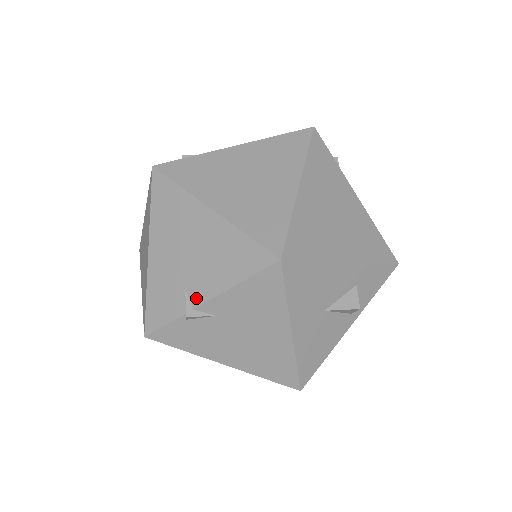
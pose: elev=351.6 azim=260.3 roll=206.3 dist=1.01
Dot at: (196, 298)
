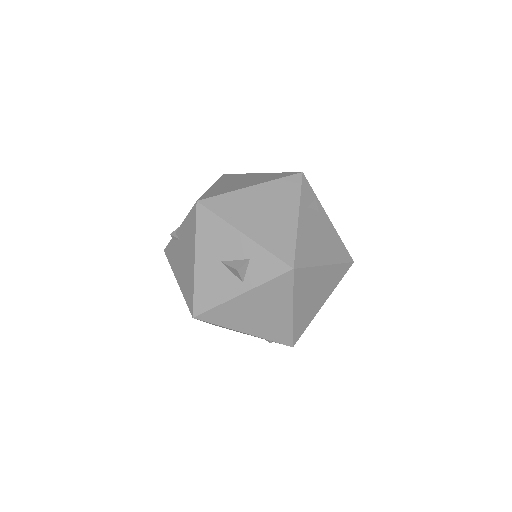
Dot at: occluded
